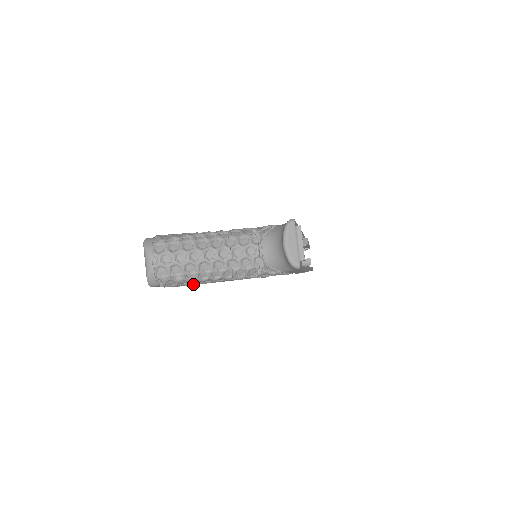
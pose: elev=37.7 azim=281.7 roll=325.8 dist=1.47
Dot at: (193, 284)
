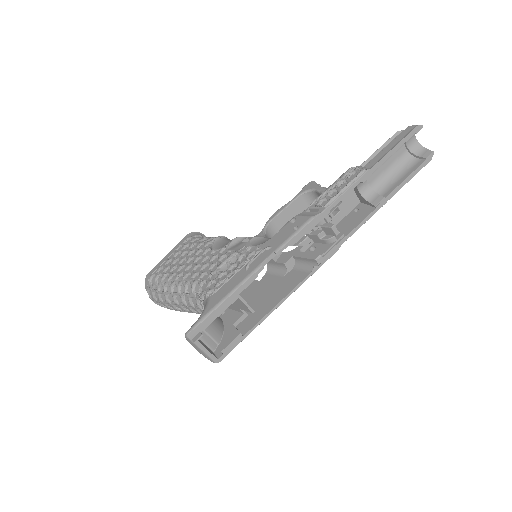
Dot at: occluded
